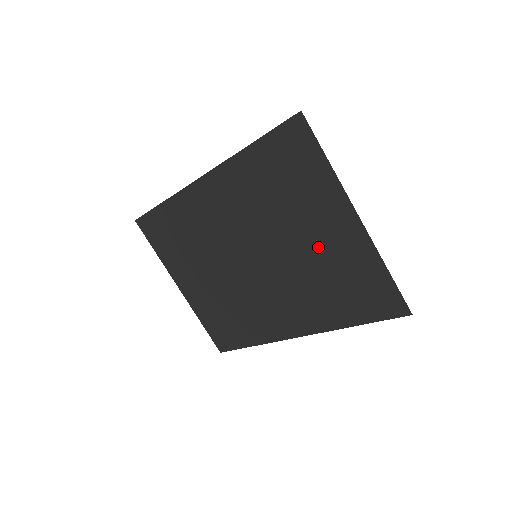
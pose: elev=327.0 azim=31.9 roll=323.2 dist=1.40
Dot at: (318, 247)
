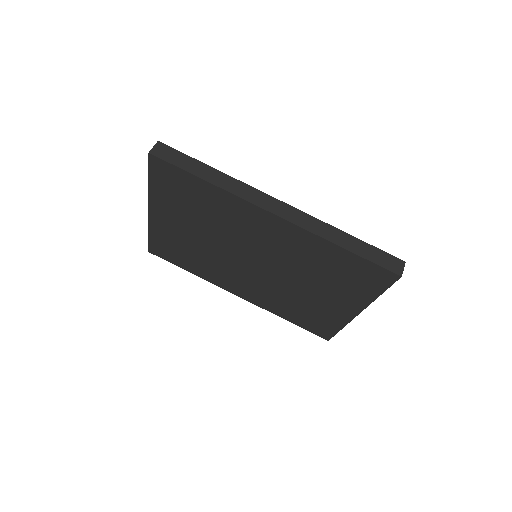
Dot at: (314, 298)
